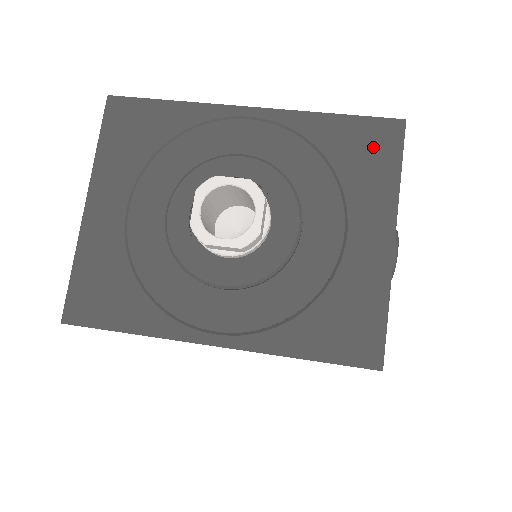
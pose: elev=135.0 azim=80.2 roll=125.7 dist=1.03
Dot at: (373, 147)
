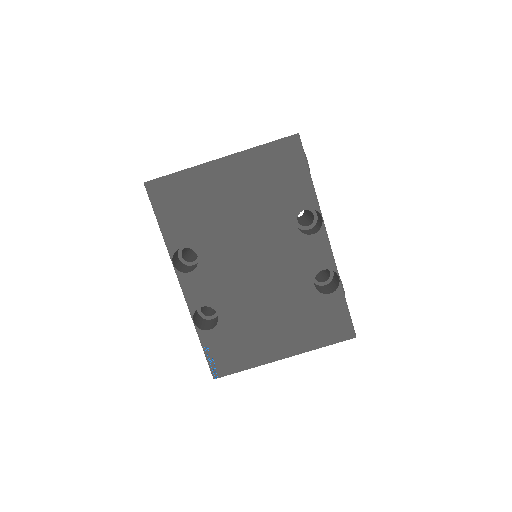
Dot at: occluded
